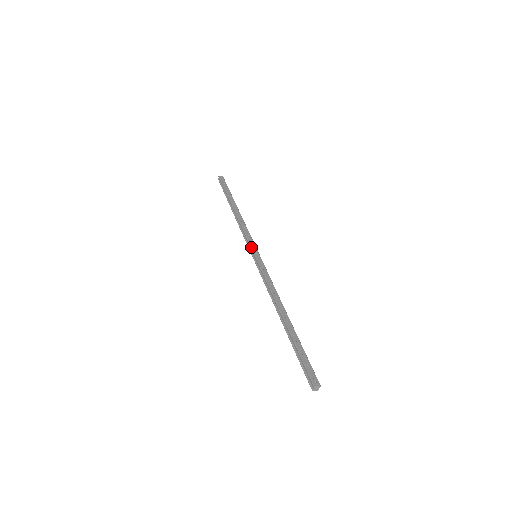
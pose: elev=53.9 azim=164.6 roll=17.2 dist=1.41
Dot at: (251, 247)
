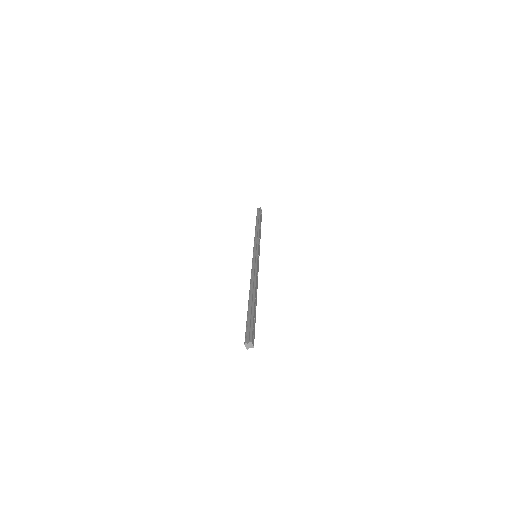
Dot at: (258, 249)
